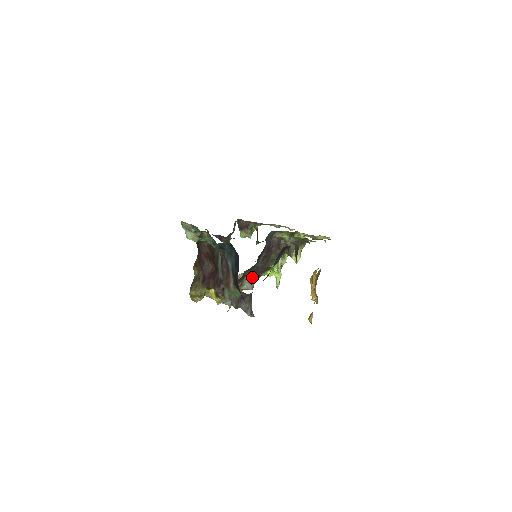
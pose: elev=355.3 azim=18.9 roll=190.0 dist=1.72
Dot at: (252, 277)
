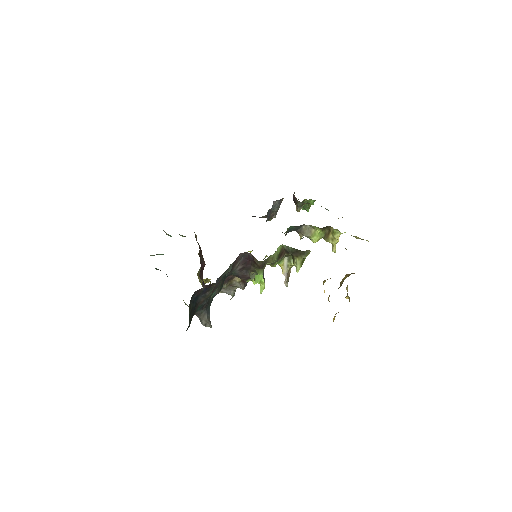
Dot at: occluded
